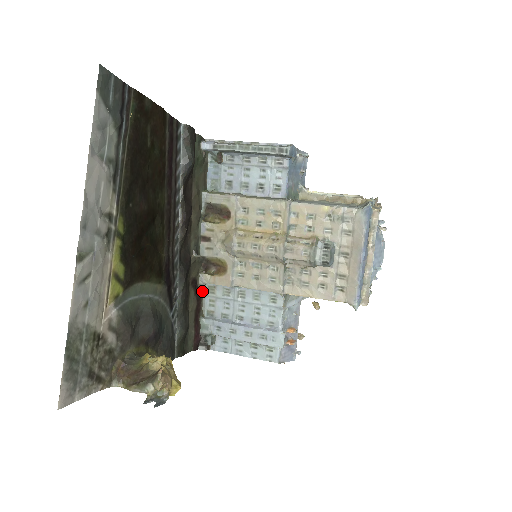
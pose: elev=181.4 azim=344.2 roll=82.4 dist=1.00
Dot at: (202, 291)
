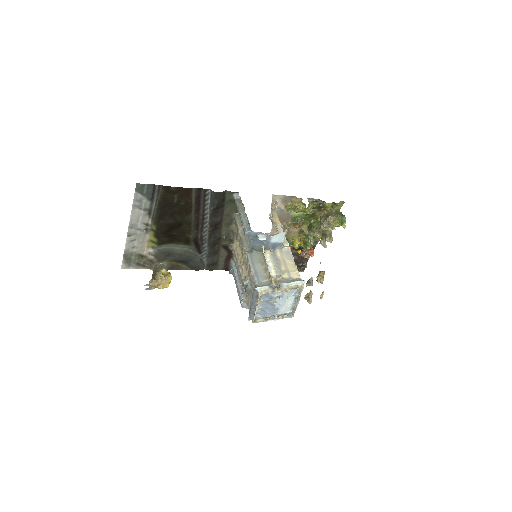
Dot at: occluded
